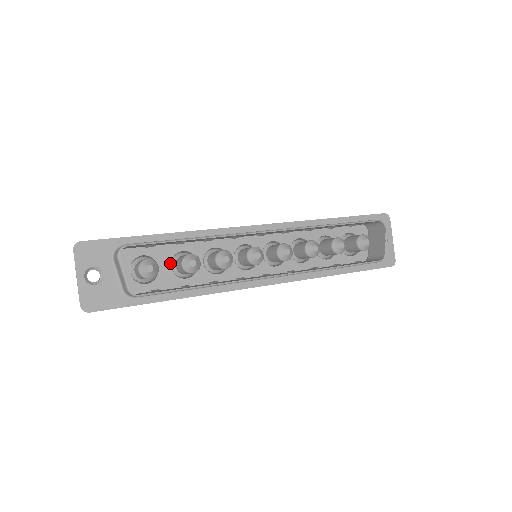
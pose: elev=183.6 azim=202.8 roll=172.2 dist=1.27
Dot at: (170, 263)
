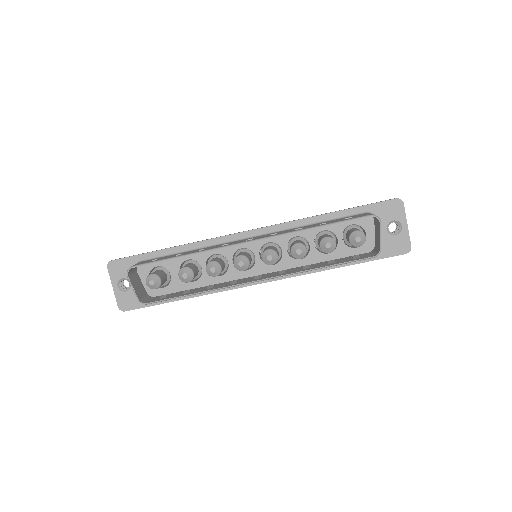
Dot at: occluded
